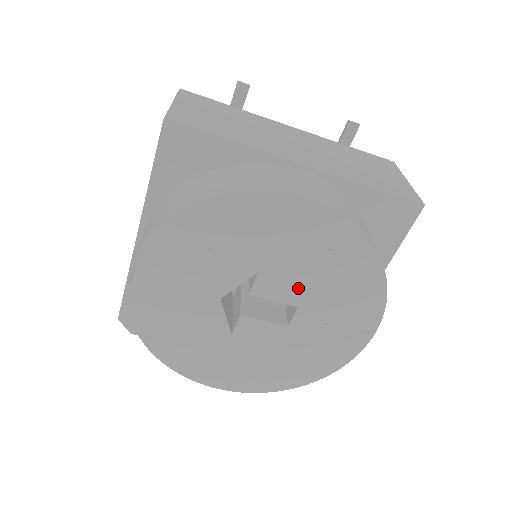
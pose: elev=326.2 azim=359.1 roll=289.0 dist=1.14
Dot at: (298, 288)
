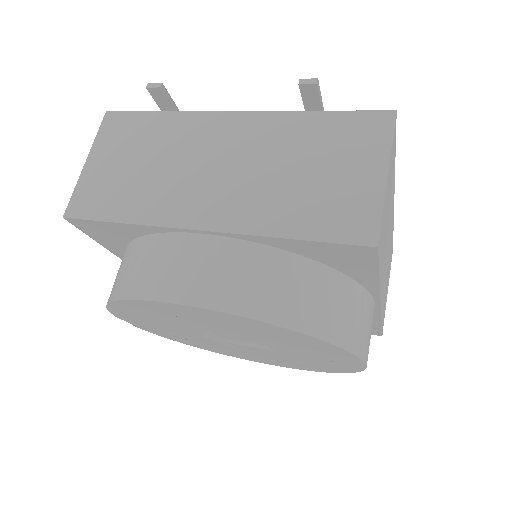
Dot at: (253, 339)
